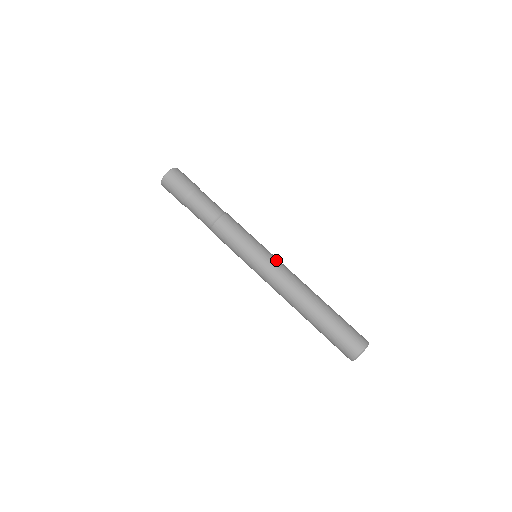
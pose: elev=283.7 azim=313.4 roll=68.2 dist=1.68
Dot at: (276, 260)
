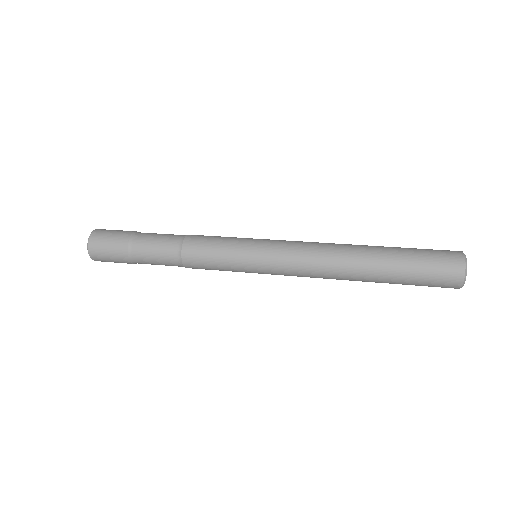
Dot at: (282, 242)
